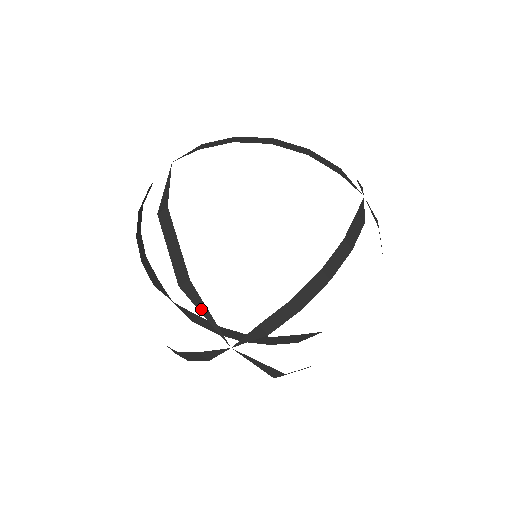
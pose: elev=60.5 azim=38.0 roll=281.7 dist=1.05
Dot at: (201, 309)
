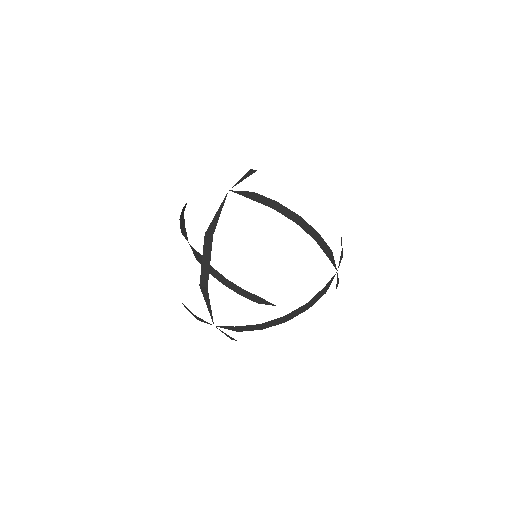
Dot at: (207, 302)
